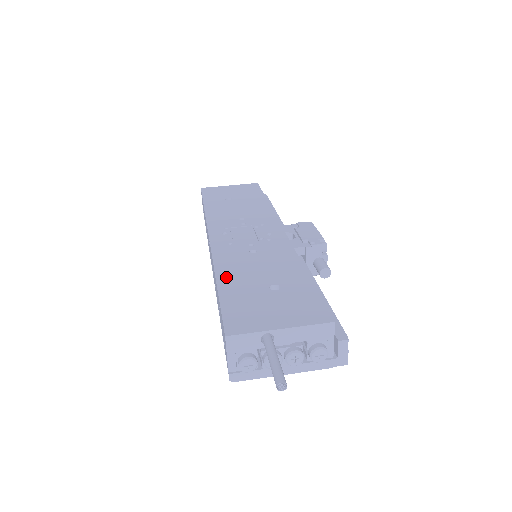
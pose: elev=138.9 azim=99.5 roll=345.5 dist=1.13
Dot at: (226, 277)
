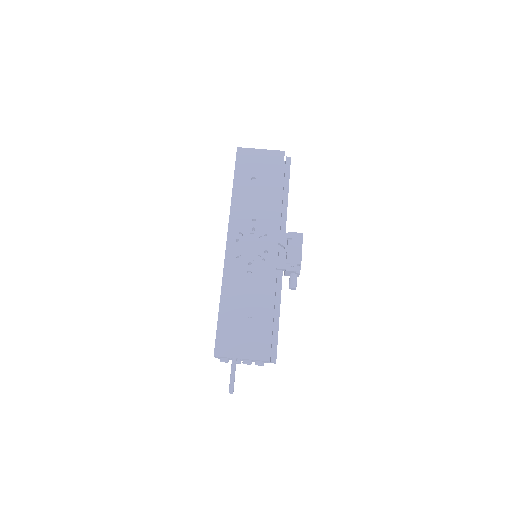
Dot at: (226, 300)
